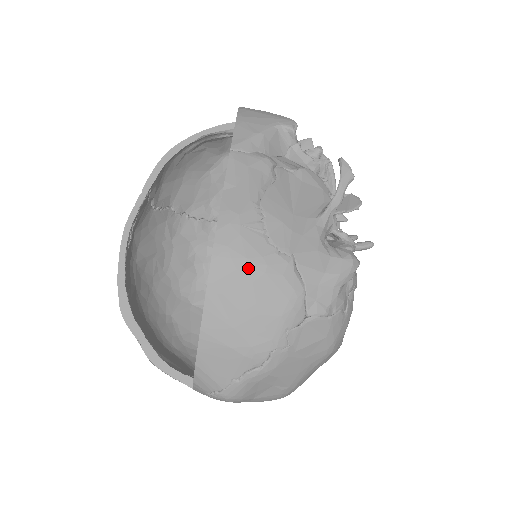
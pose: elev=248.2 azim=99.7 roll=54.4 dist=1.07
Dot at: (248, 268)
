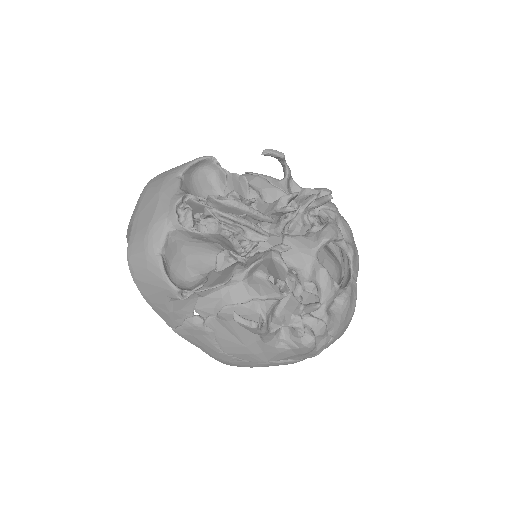
Dot at: occluded
